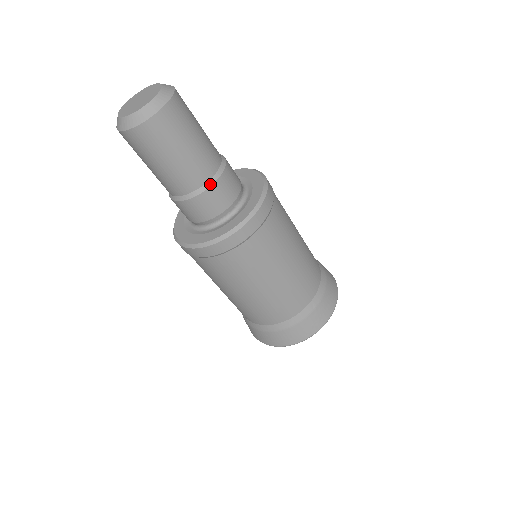
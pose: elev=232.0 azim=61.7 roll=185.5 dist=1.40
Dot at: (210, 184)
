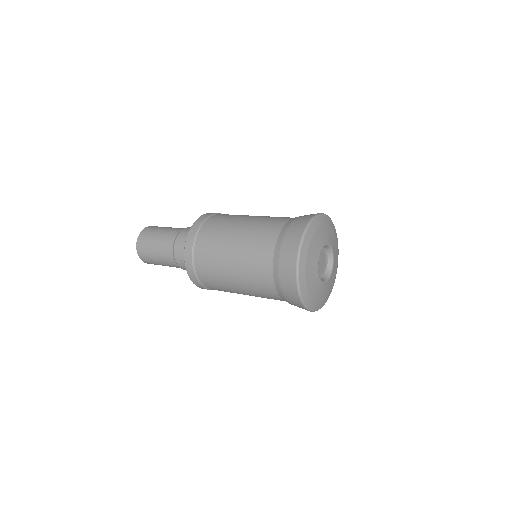
Dot at: (179, 233)
